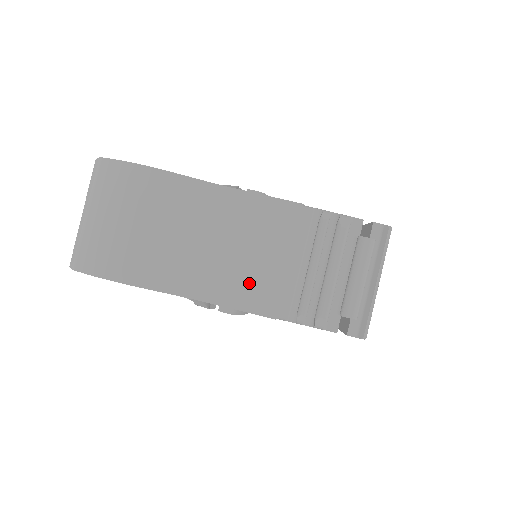
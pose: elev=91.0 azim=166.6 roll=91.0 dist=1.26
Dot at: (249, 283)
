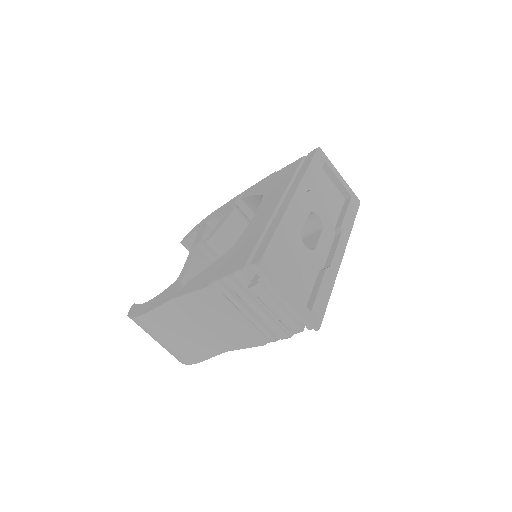
Dot at: (235, 335)
